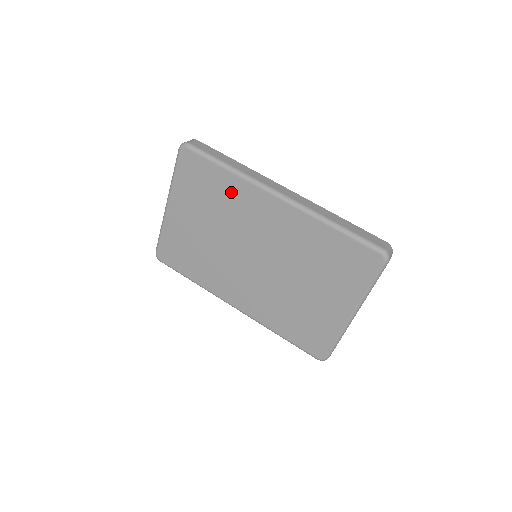
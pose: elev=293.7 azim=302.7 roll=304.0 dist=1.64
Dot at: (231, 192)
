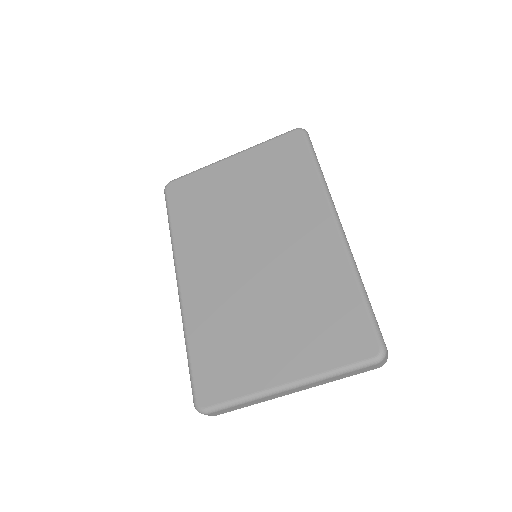
Dot at: (300, 189)
